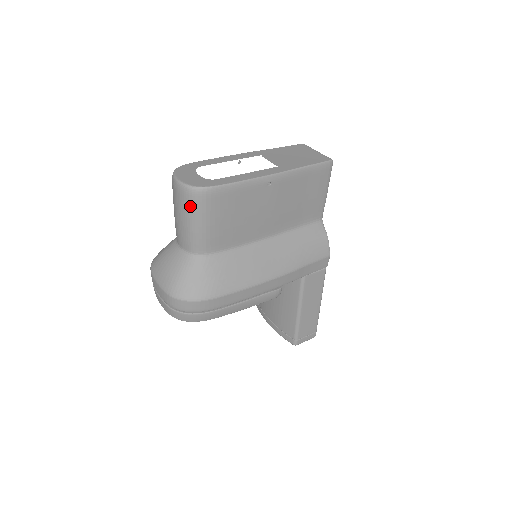
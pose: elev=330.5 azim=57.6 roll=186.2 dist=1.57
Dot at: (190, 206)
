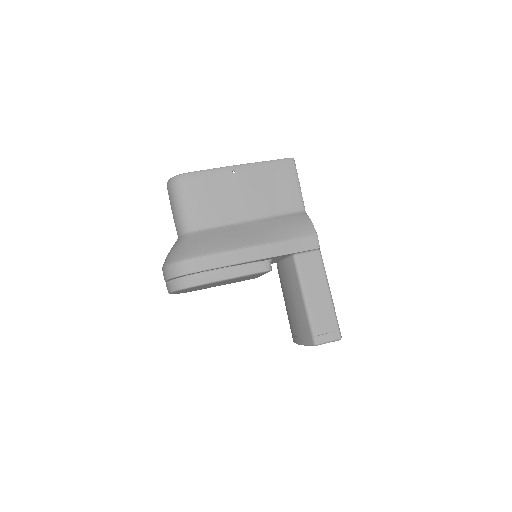
Dot at: (173, 192)
